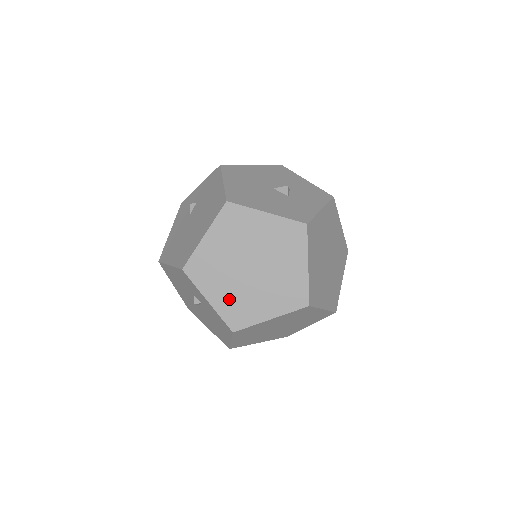
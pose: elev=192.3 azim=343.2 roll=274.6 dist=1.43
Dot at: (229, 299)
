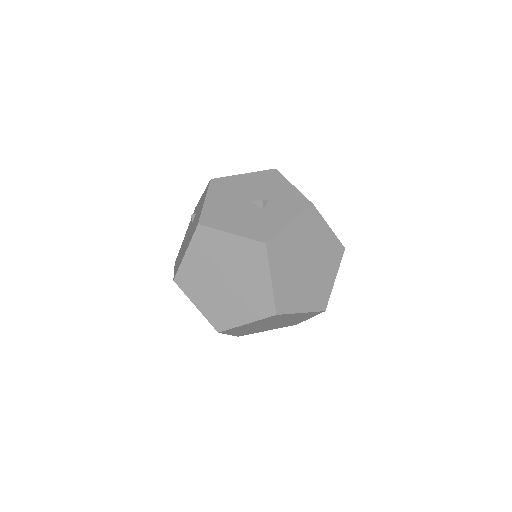
Dot at: (211, 306)
